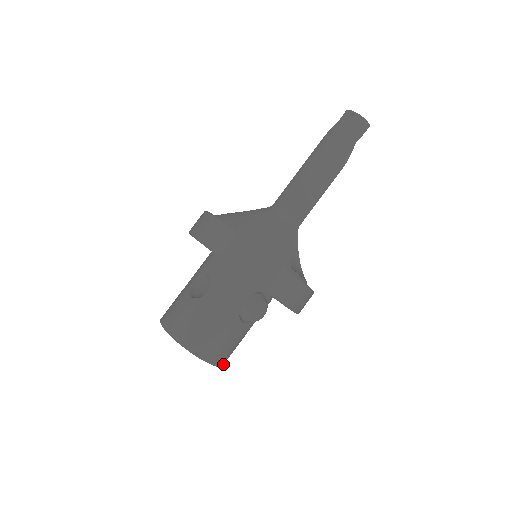
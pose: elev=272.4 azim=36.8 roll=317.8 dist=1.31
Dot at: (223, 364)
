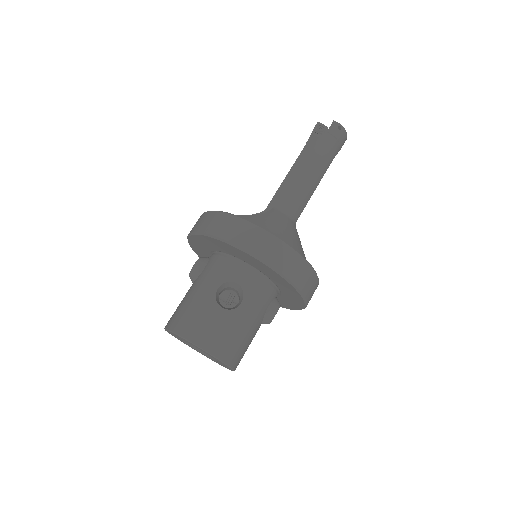
Dot at: occluded
